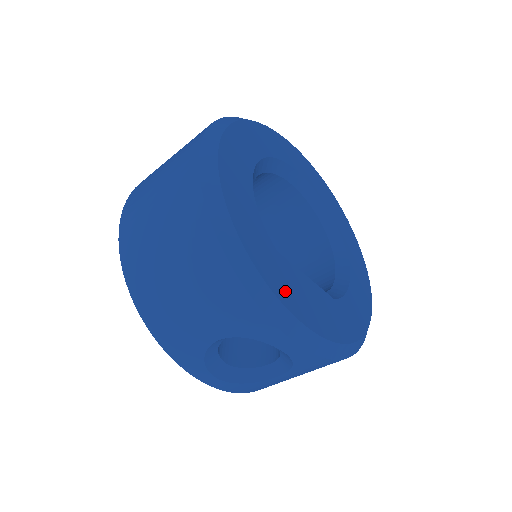
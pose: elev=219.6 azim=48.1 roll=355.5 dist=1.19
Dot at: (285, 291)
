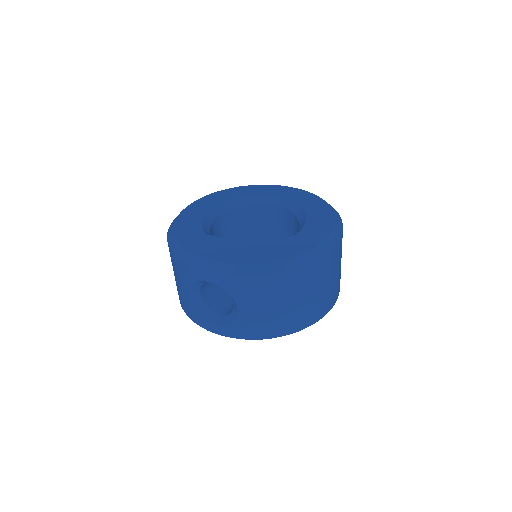
Dot at: (199, 248)
